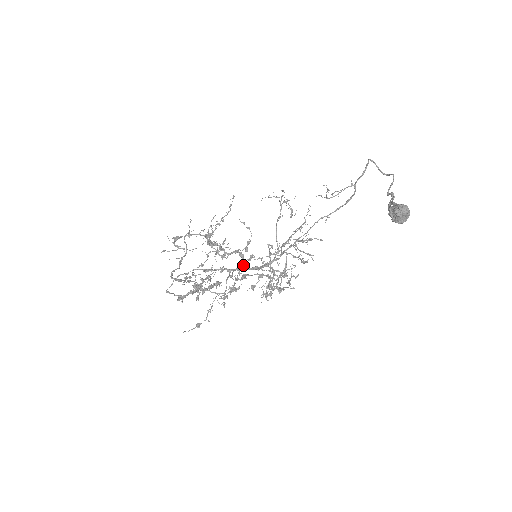
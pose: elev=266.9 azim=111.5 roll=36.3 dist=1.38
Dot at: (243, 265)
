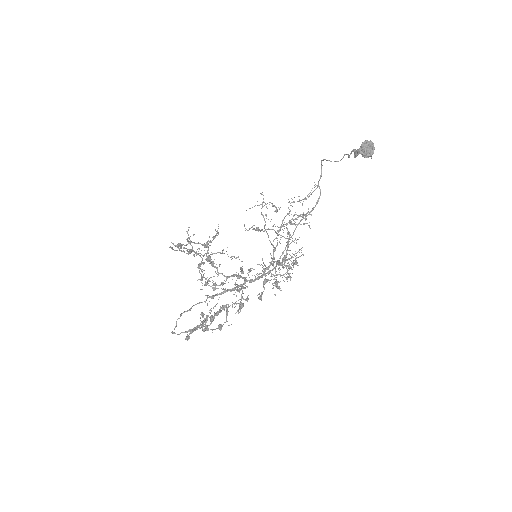
Dot at: (244, 280)
